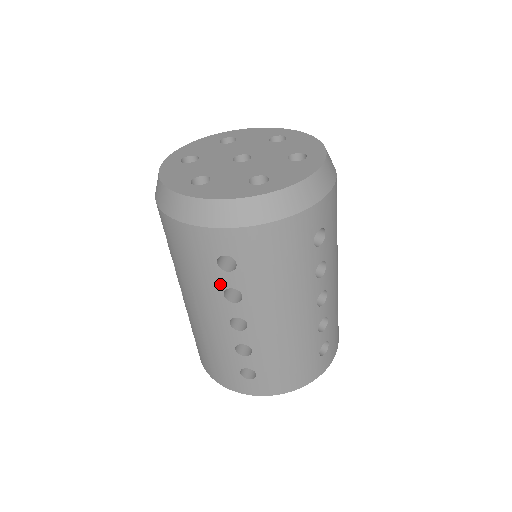
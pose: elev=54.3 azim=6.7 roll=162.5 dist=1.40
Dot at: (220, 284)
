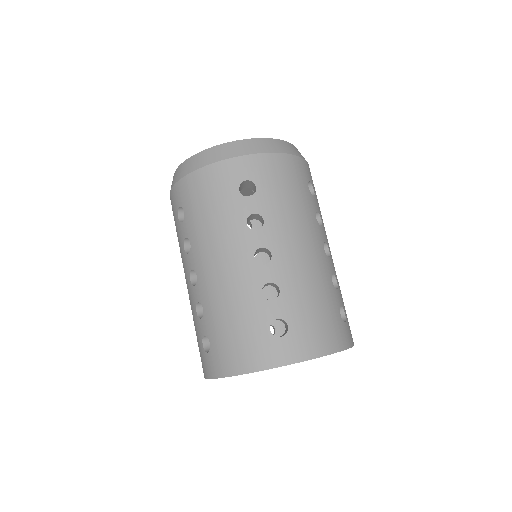
Dot at: (182, 238)
